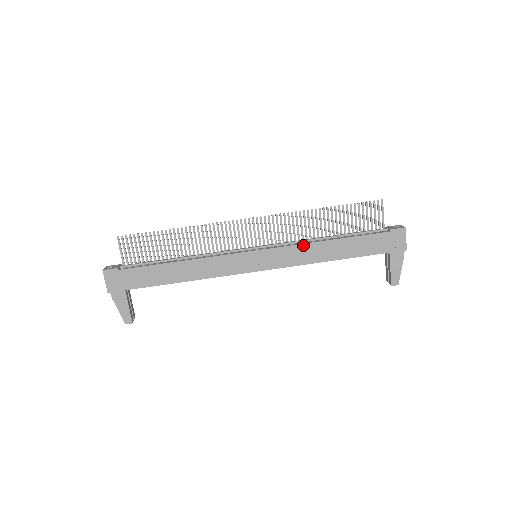
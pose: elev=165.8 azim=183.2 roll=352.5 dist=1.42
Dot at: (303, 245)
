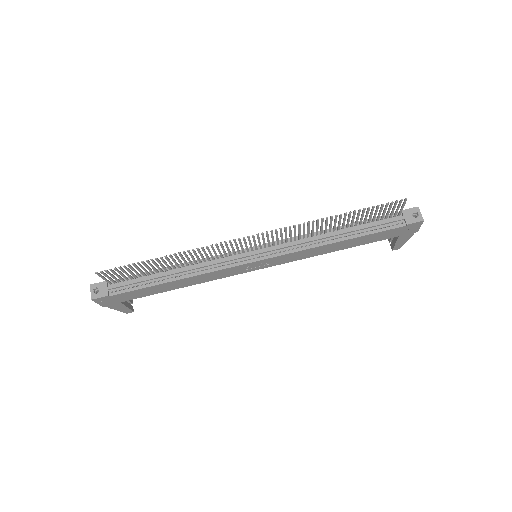
Dot at: (309, 249)
